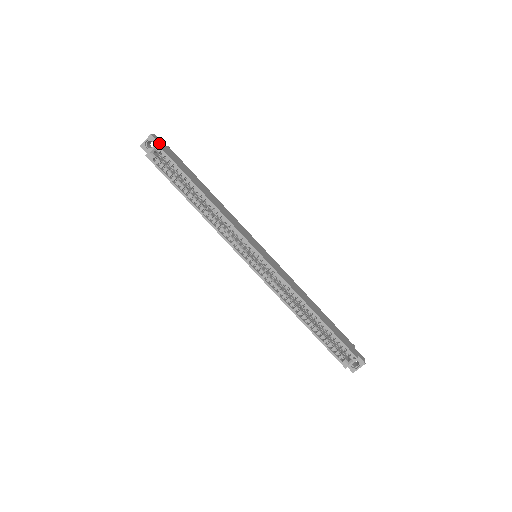
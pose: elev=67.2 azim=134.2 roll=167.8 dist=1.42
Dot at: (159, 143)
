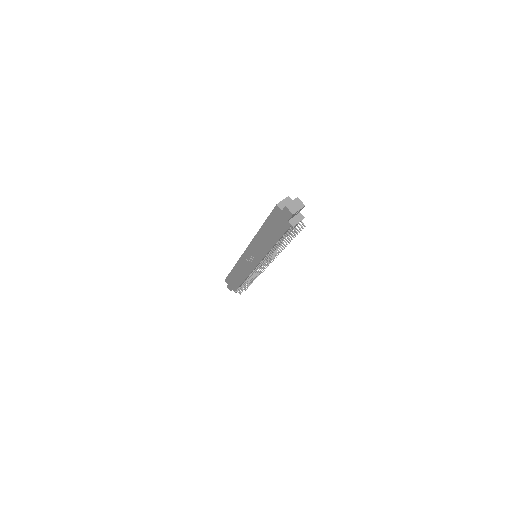
Dot at: occluded
